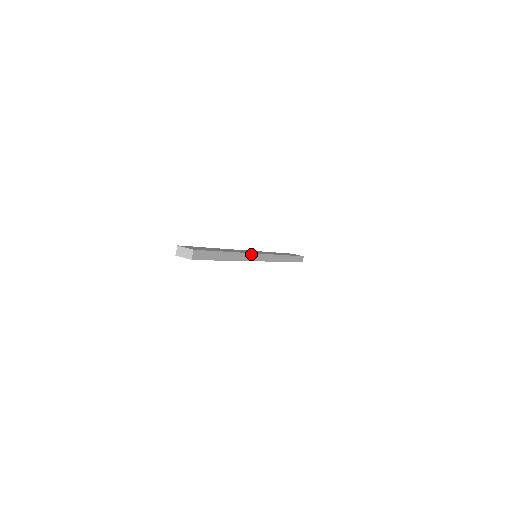
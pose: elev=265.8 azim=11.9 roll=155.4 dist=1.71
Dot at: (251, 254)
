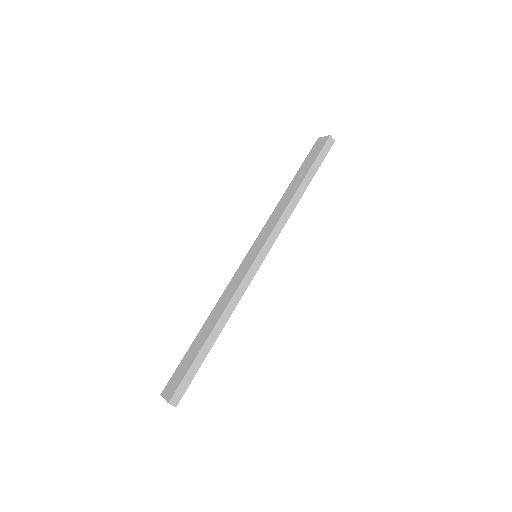
Dot at: (241, 284)
